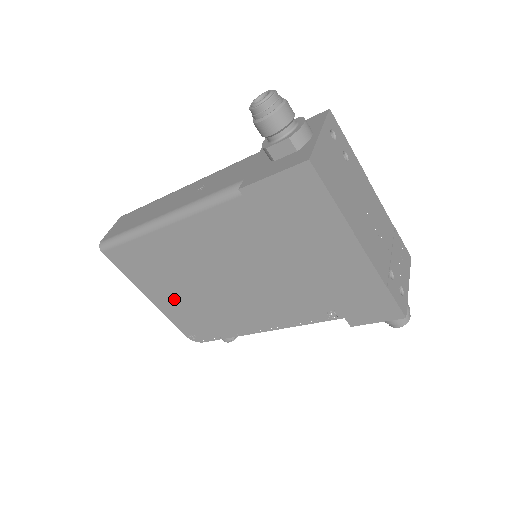
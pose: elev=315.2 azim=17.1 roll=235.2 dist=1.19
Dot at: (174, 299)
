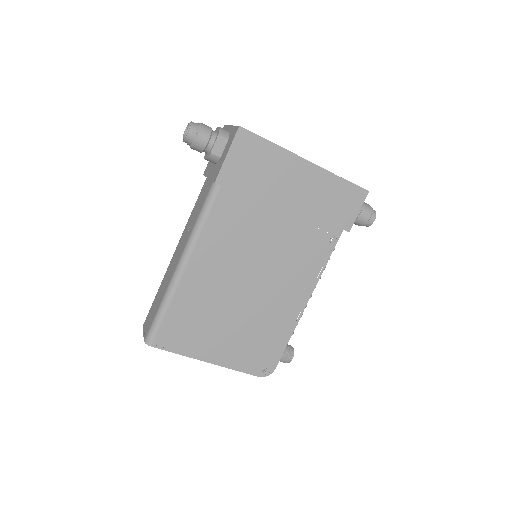
Dot at: (229, 341)
